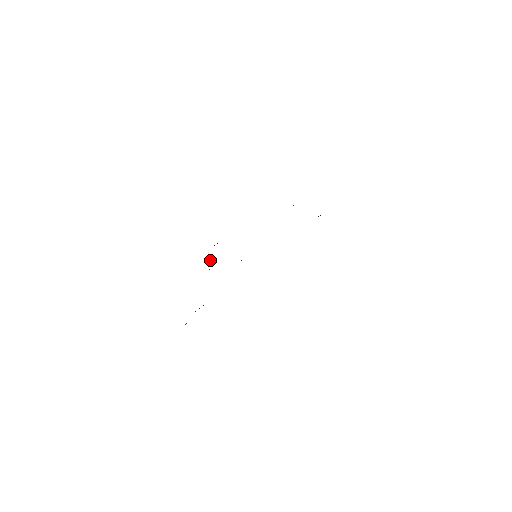
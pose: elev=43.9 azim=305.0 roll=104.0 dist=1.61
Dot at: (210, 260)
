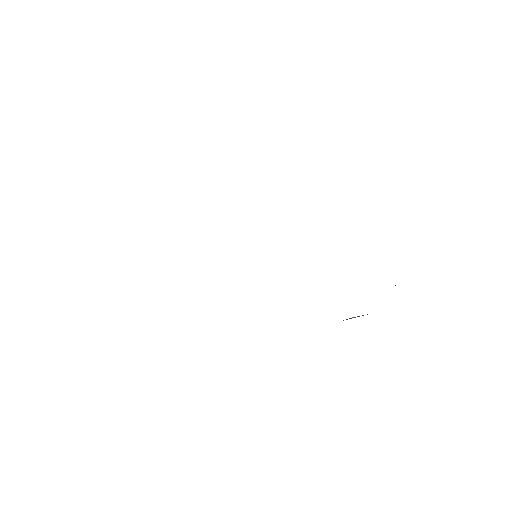
Dot at: occluded
